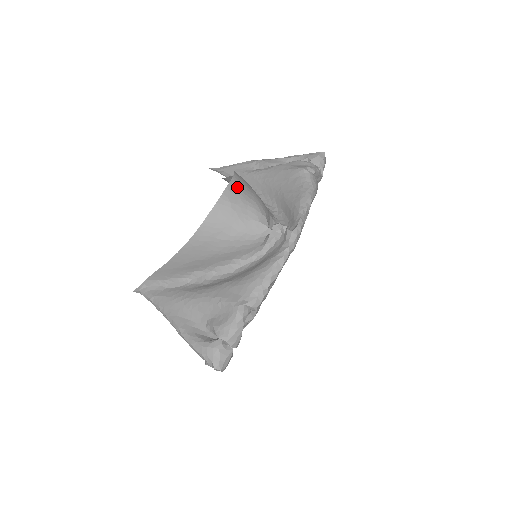
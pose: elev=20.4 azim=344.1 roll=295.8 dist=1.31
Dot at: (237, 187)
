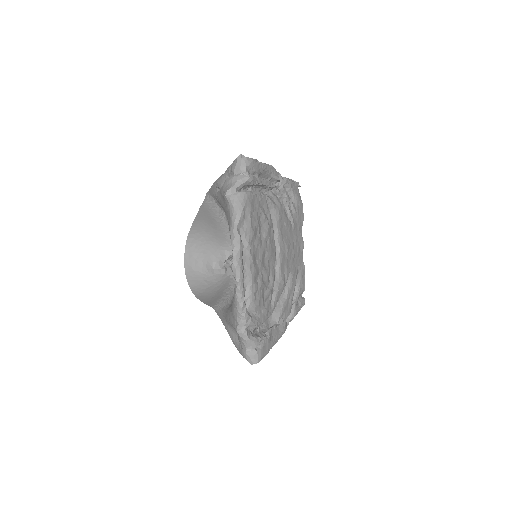
Dot at: (190, 252)
